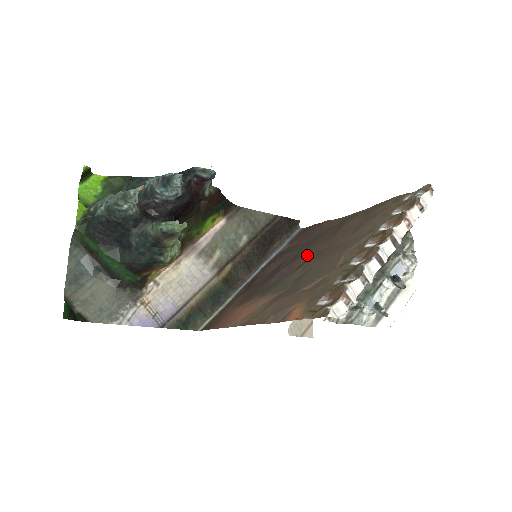
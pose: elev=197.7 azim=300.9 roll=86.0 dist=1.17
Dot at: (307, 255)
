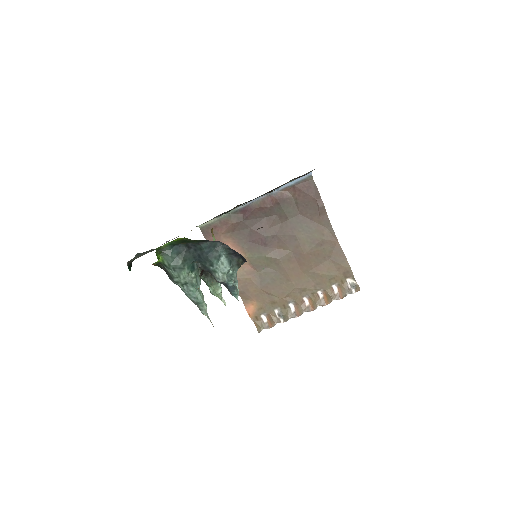
Dot at: (286, 246)
